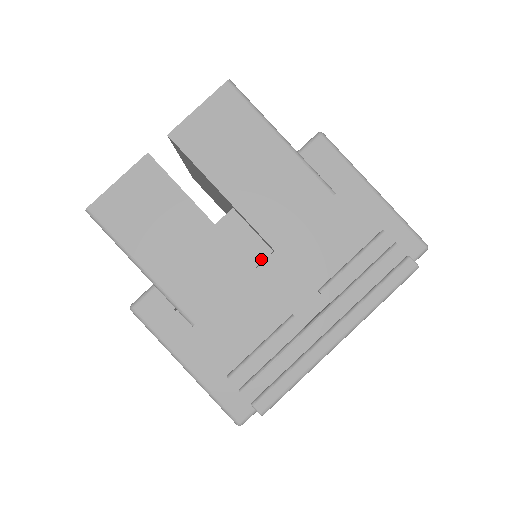
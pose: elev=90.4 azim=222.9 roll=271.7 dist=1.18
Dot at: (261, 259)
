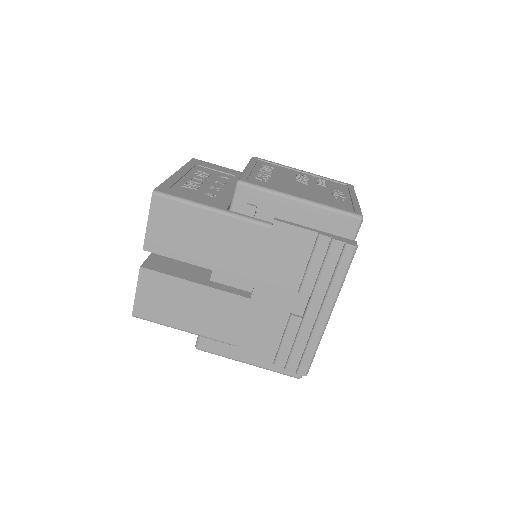
Dot at: (252, 286)
